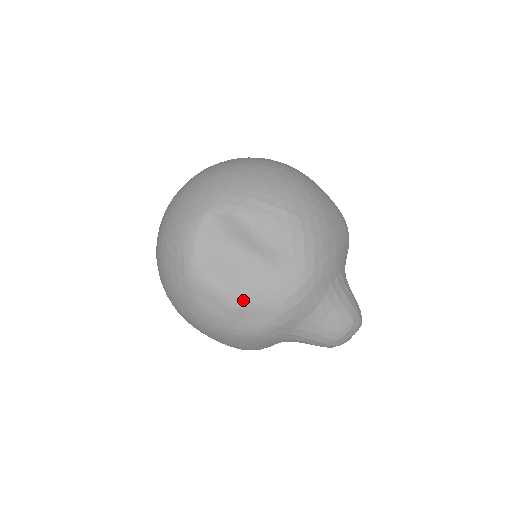
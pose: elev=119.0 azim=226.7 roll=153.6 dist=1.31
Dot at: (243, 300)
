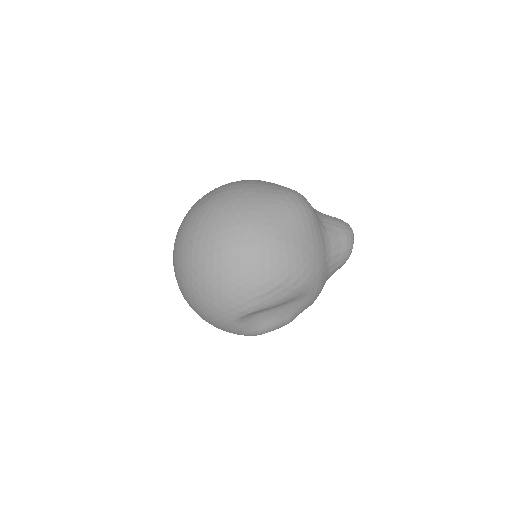
Dot at: (291, 320)
